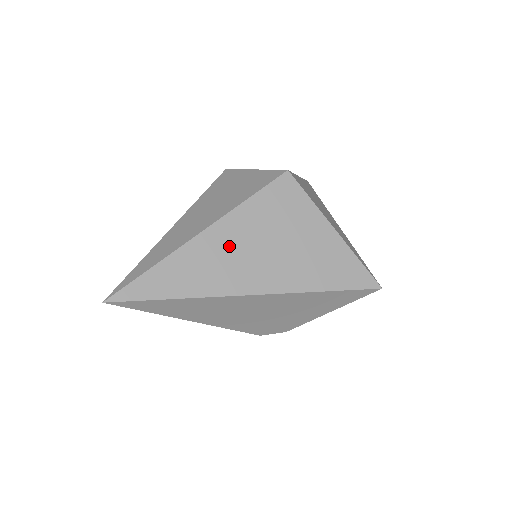
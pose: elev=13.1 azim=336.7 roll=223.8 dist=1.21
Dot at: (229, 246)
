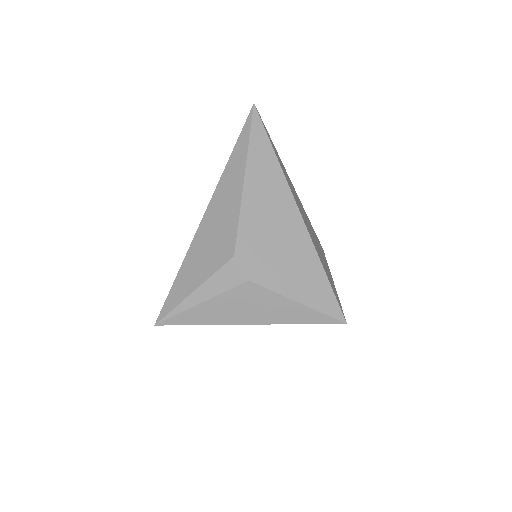
Dot at: (298, 200)
